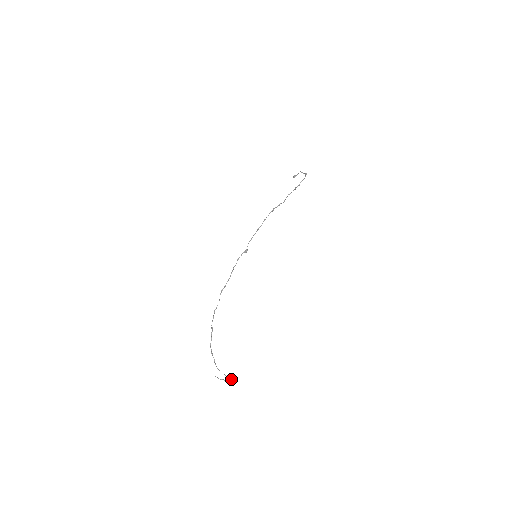
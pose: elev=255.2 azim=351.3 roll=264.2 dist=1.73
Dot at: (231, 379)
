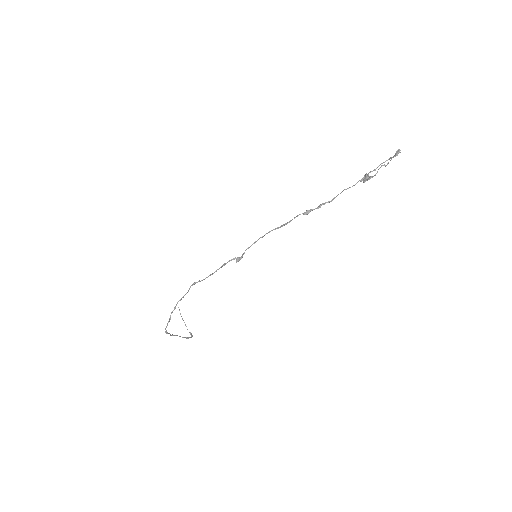
Dot at: (190, 337)
